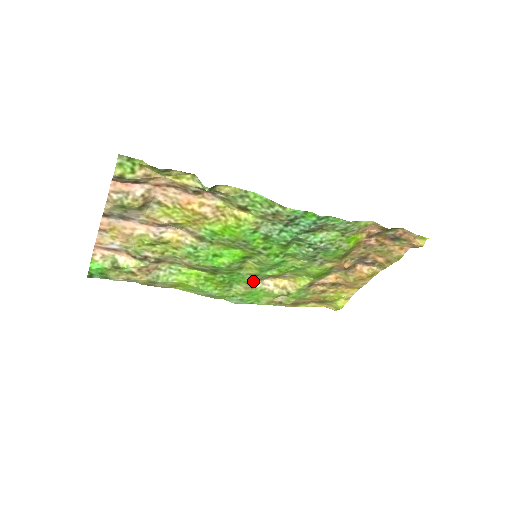
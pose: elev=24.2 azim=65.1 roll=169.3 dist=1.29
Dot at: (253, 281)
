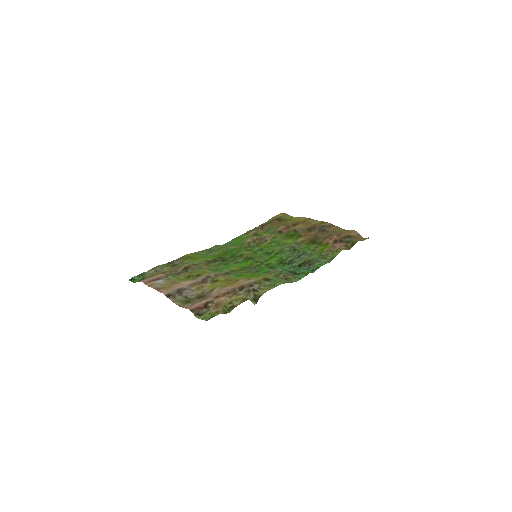
Dot at: (244, 247)
